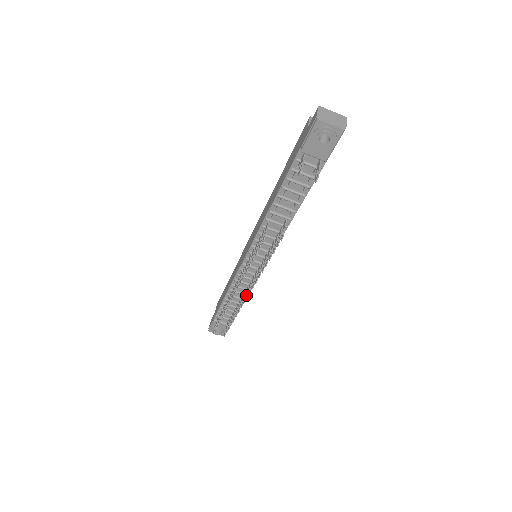
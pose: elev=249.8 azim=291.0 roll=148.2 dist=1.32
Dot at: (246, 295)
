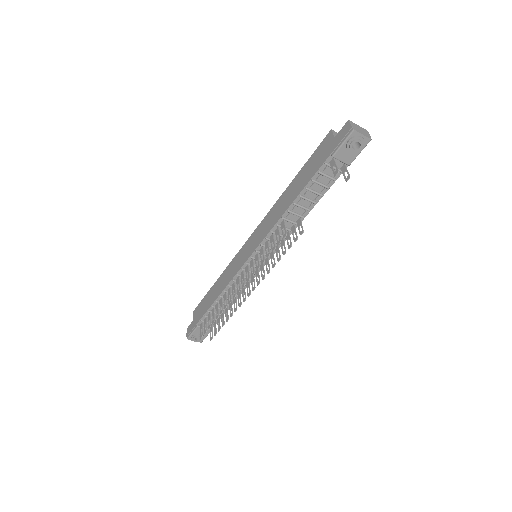
Dot at: (245, 294)
